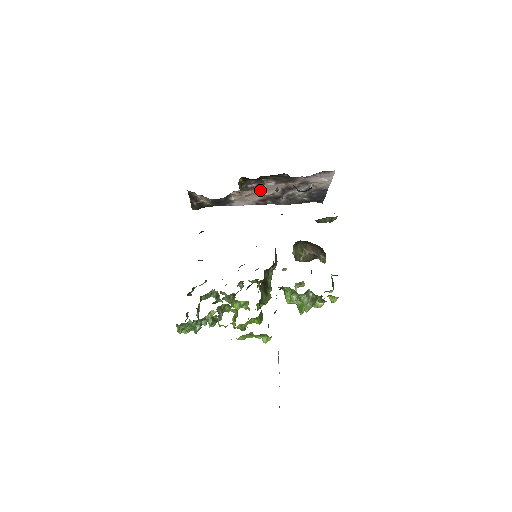
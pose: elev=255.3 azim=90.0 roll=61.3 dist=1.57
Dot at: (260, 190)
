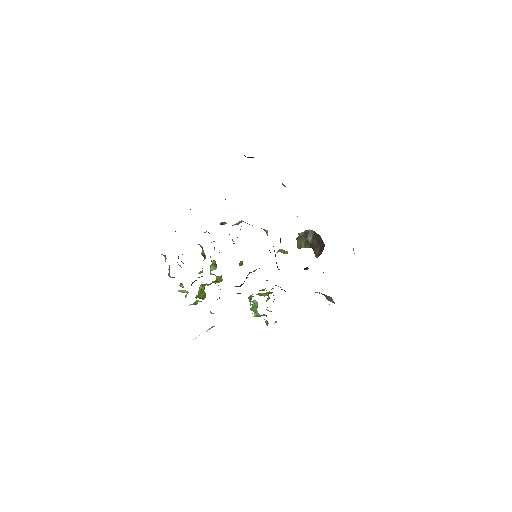
Dot at: occluded
